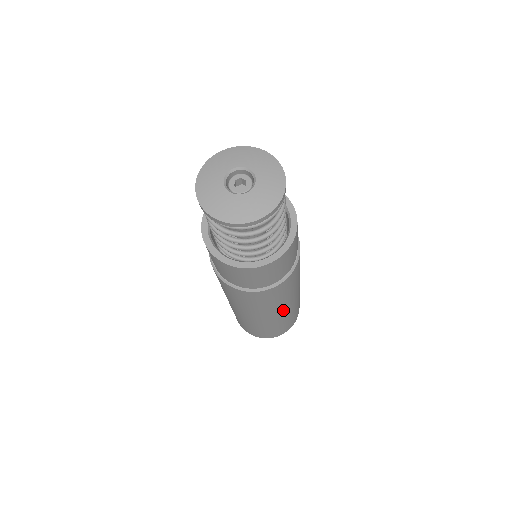
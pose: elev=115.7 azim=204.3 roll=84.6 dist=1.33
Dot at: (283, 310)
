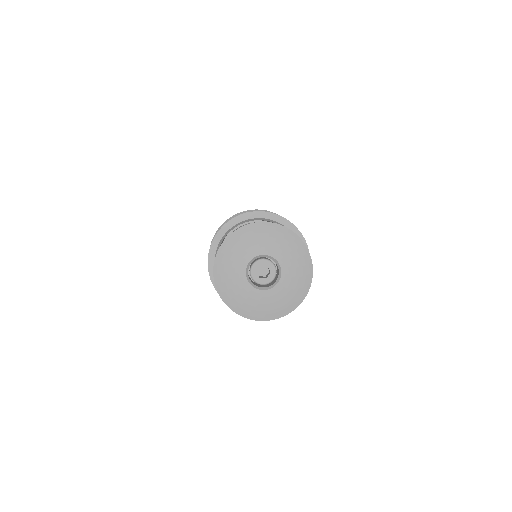
Dot at: occluded
